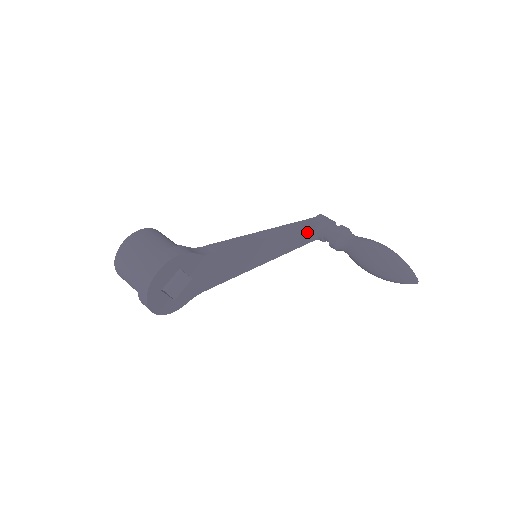
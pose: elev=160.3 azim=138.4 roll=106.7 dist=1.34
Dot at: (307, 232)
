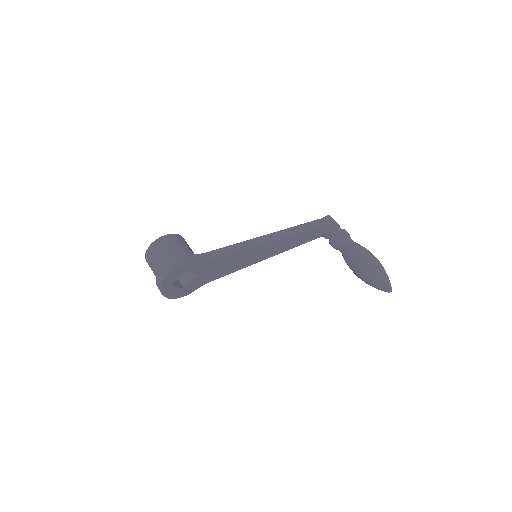
Dot at: (310, 233)
